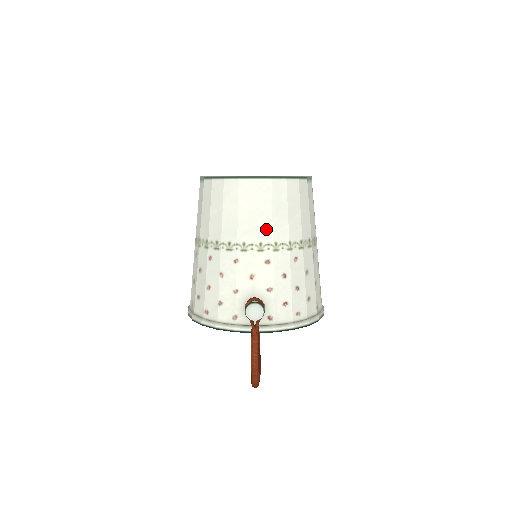
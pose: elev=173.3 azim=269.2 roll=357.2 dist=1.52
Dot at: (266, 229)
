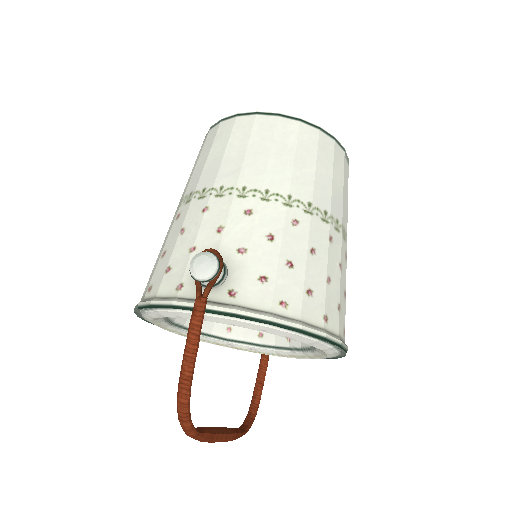
Dot at: (257, 171)
